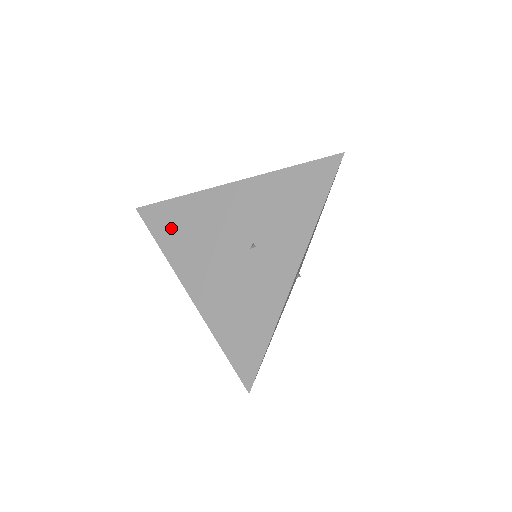
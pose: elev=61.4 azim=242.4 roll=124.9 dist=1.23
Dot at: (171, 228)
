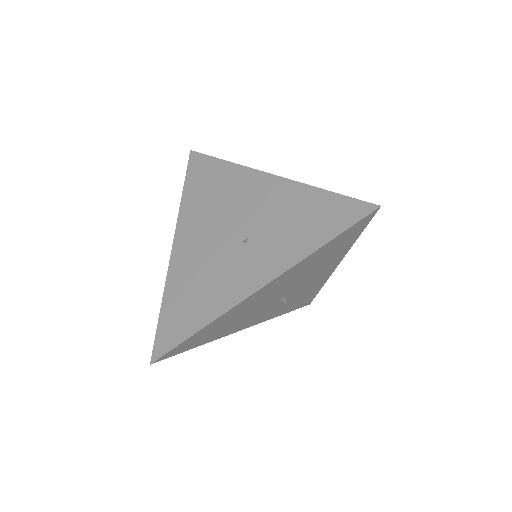
Dot at: (201, 183)
